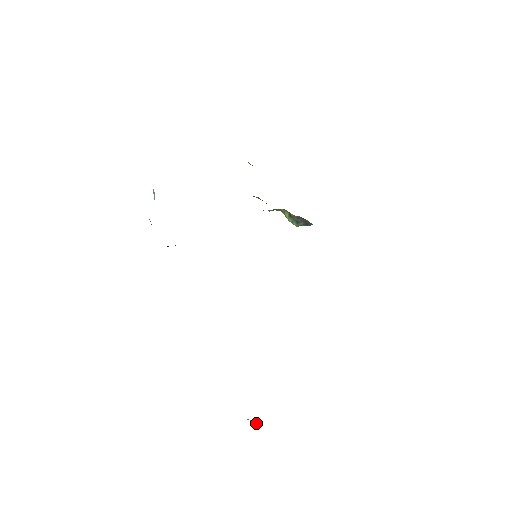
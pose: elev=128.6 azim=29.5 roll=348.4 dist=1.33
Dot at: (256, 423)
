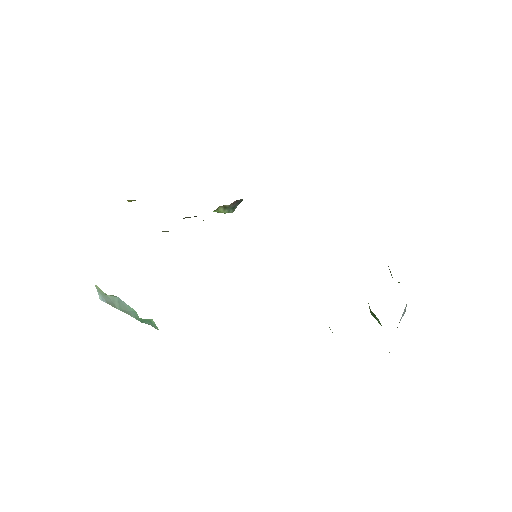
Dot at: occluded
